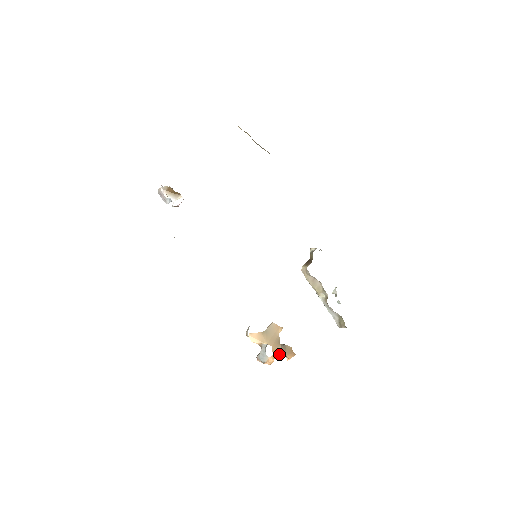
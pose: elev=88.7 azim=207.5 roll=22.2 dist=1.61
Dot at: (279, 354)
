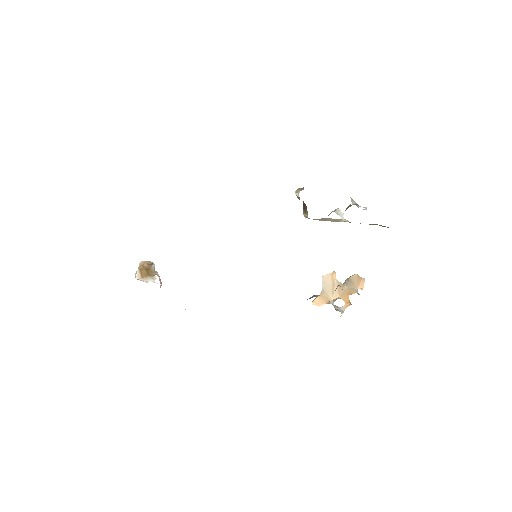
Dot at: occluded
